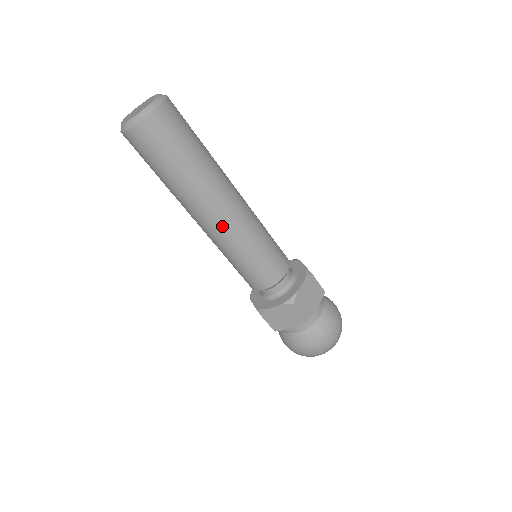
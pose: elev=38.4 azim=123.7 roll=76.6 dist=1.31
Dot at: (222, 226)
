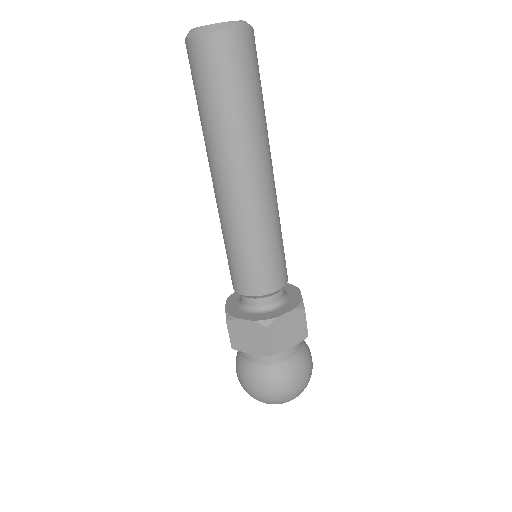
Dot at: (236, 198)
